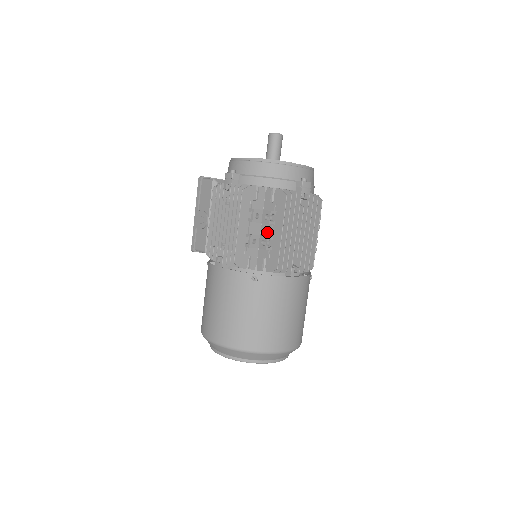
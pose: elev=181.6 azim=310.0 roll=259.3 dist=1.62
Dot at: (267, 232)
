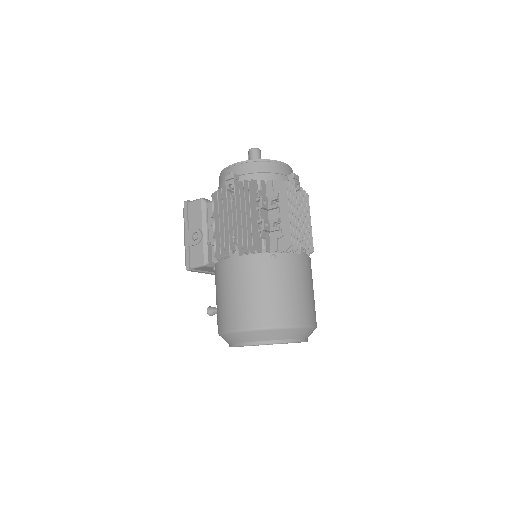
Dot at: (276, 216)
